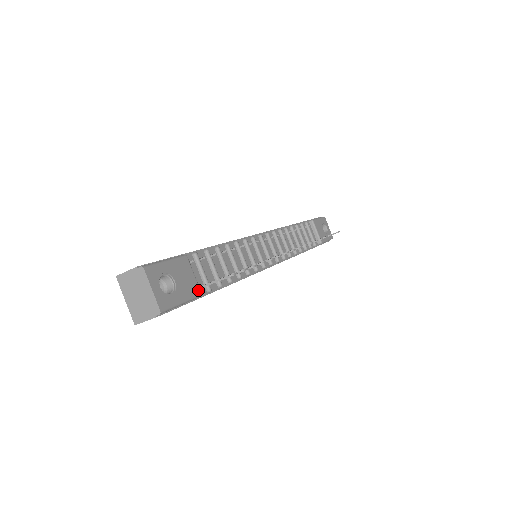
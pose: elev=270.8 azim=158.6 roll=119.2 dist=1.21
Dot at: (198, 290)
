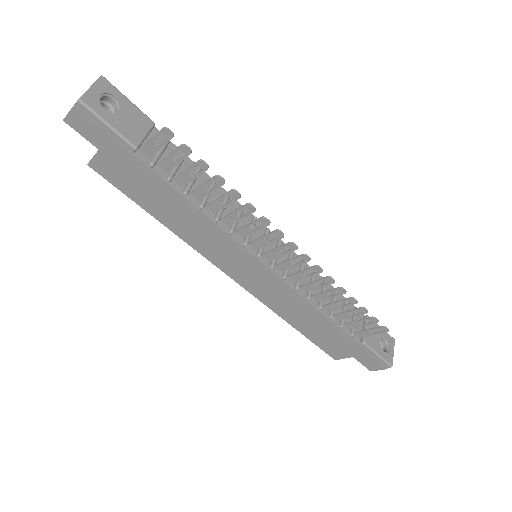
Dot at: (137, 142)
